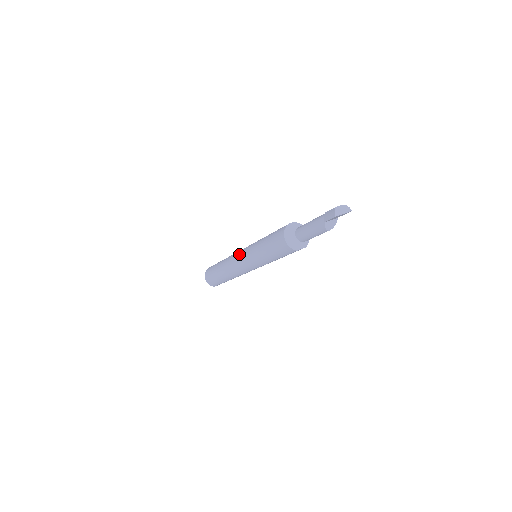
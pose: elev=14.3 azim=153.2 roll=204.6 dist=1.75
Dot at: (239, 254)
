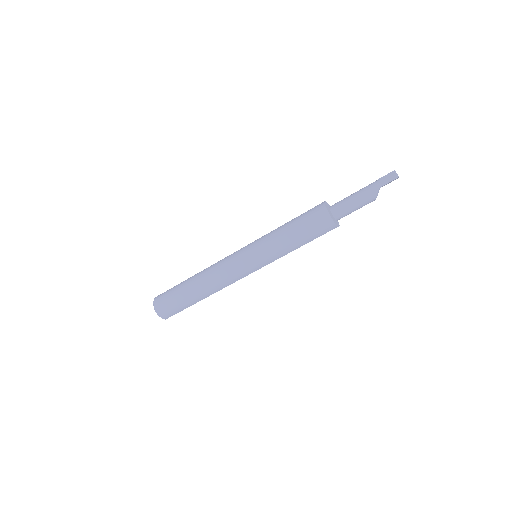
Dot at: (236, 255)
